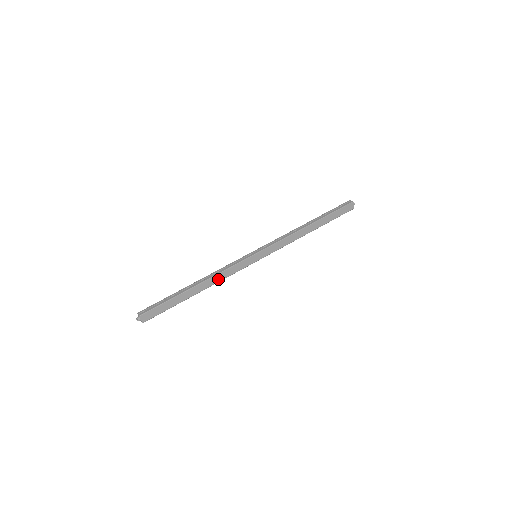
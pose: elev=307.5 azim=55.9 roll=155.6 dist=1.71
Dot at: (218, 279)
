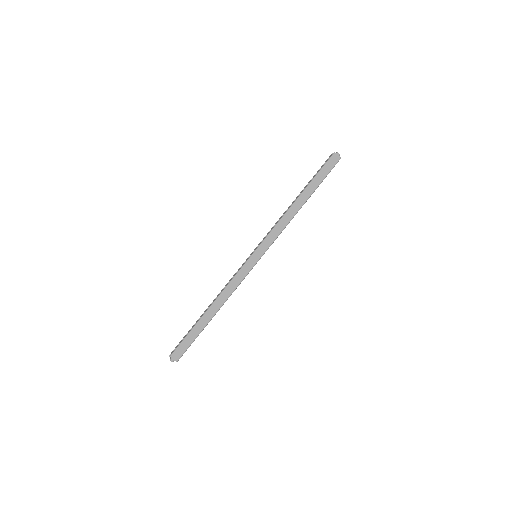
Dot at: (227, 294)
